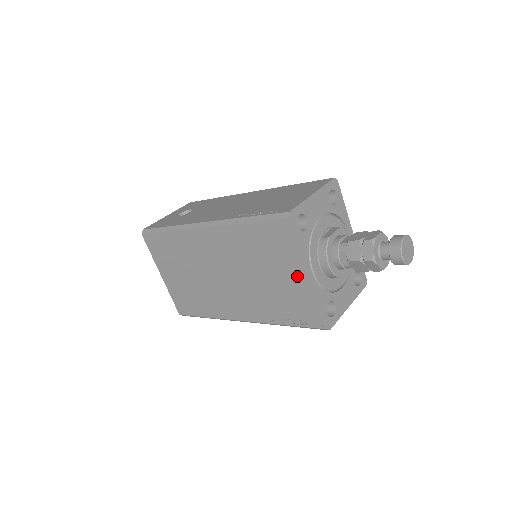
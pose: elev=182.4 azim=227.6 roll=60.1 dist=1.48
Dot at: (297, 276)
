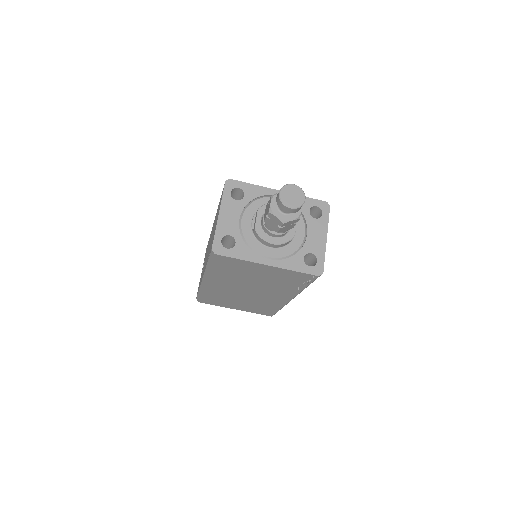
Dot at: (265, 269)
